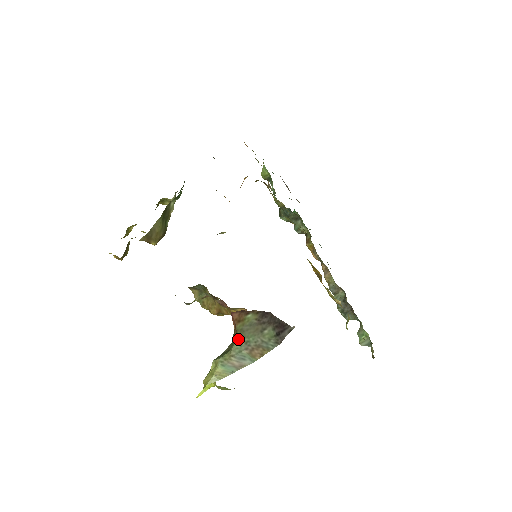
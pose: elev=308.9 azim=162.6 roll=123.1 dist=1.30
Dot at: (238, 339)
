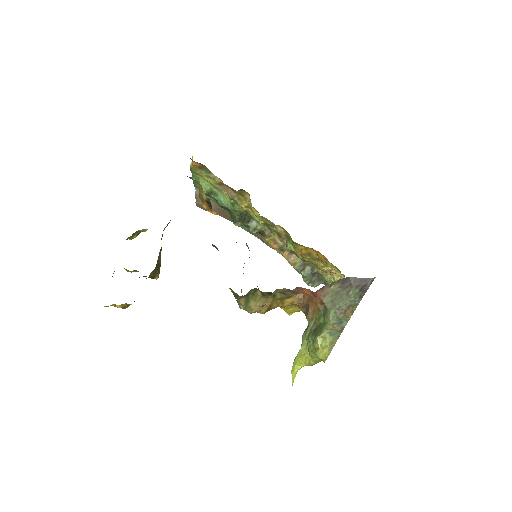
Dot at: (331, 309)
